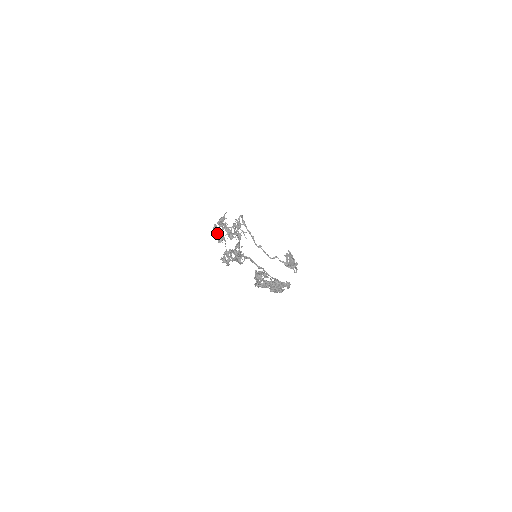
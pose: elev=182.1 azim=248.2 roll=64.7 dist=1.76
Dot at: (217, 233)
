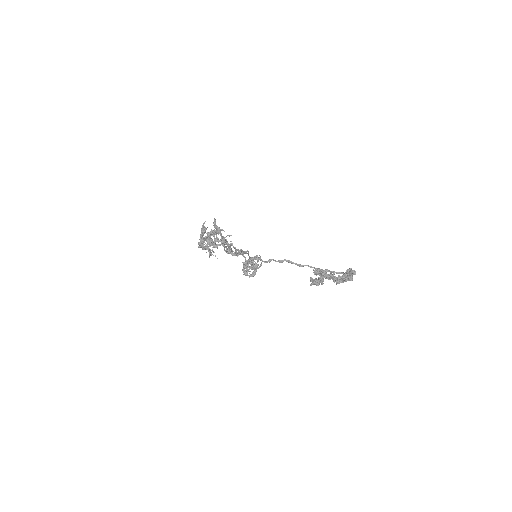
Dot at: occluded
